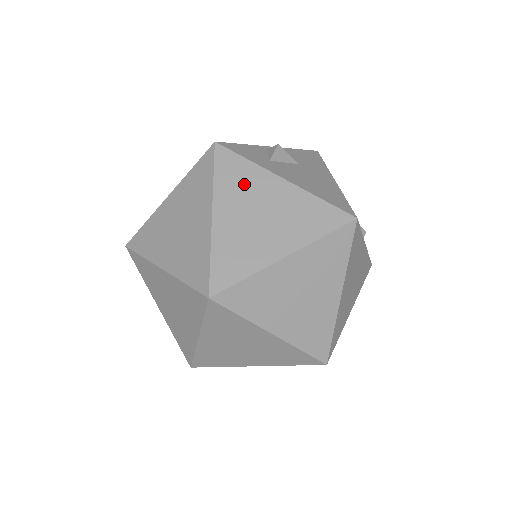
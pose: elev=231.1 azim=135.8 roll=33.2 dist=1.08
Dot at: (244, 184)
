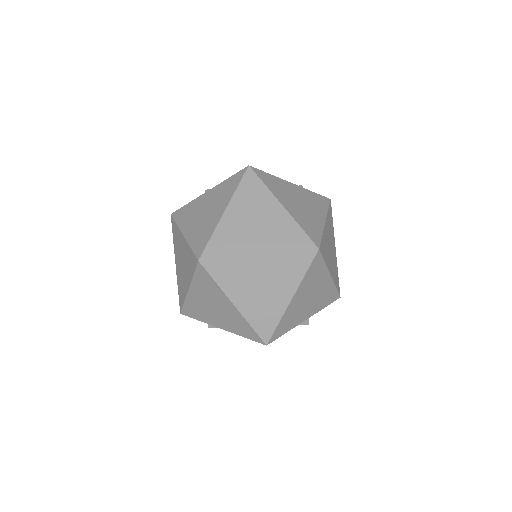
Dot at: (191, 212)
